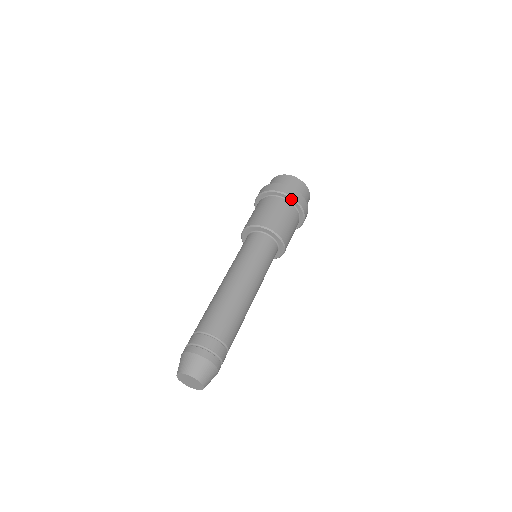
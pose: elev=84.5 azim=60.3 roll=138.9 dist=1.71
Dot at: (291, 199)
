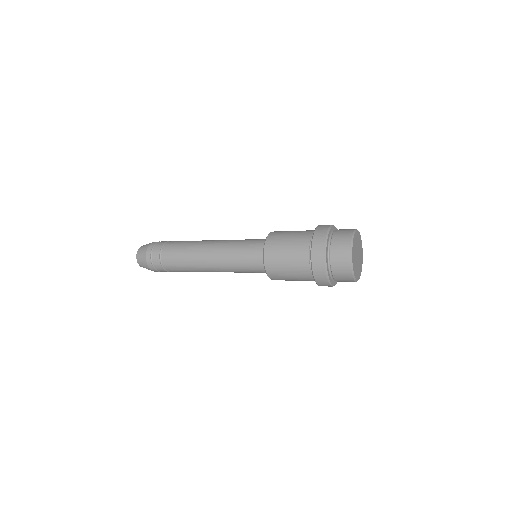
Dot at: occluded
